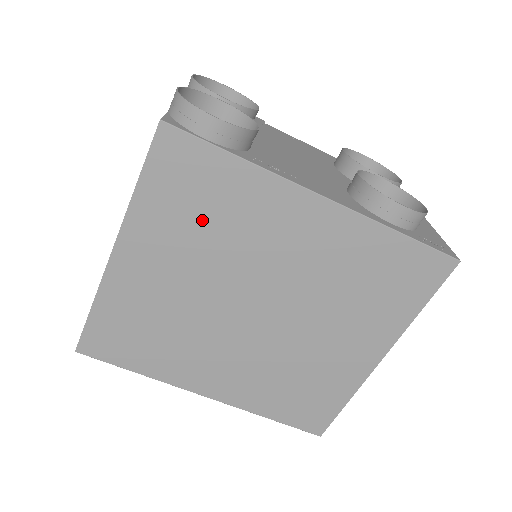
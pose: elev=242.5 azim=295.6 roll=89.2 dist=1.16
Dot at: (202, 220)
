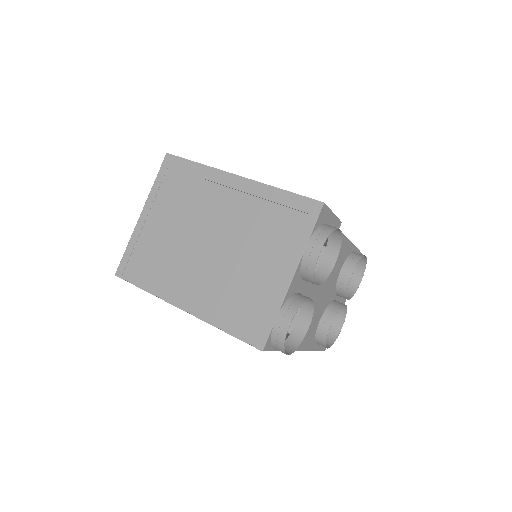
Dot at: occluded
